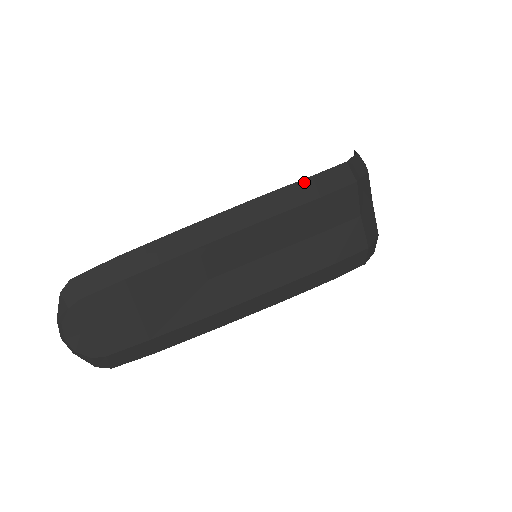
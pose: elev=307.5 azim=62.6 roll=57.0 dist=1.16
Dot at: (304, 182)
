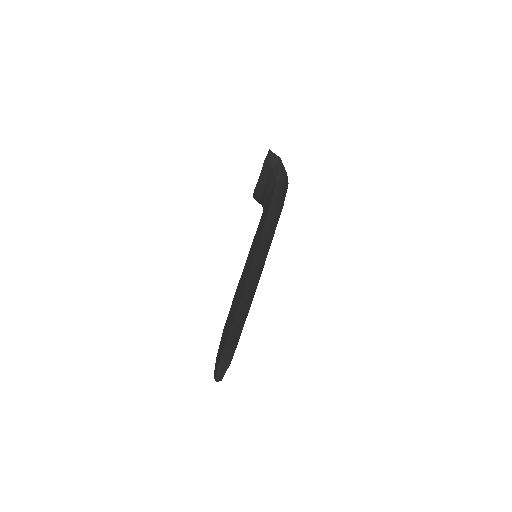
Dot at: (281, 201)
